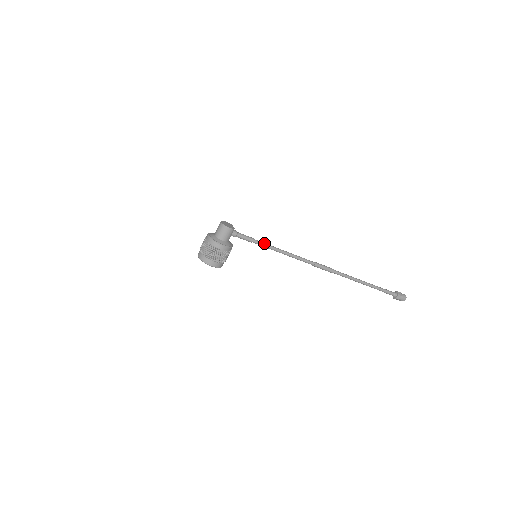
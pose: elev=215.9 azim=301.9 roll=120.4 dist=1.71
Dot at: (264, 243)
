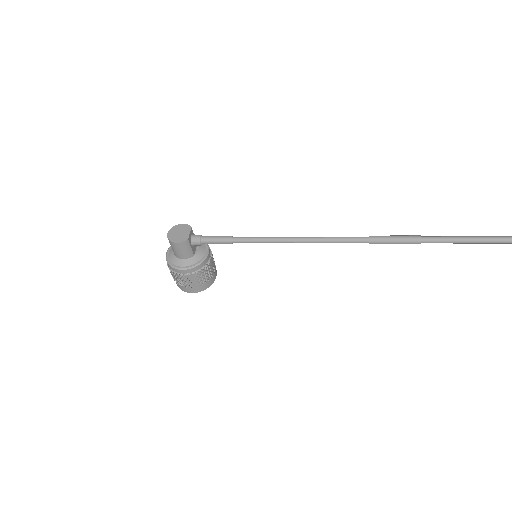
Dot at: (253, 238)
